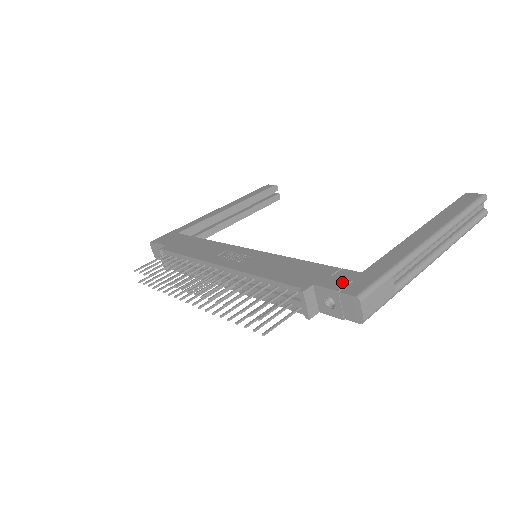
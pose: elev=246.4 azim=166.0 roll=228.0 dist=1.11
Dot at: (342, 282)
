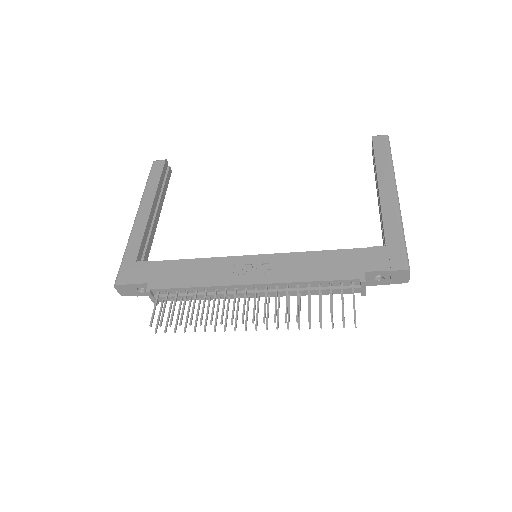
Dot at: (384, 261)
